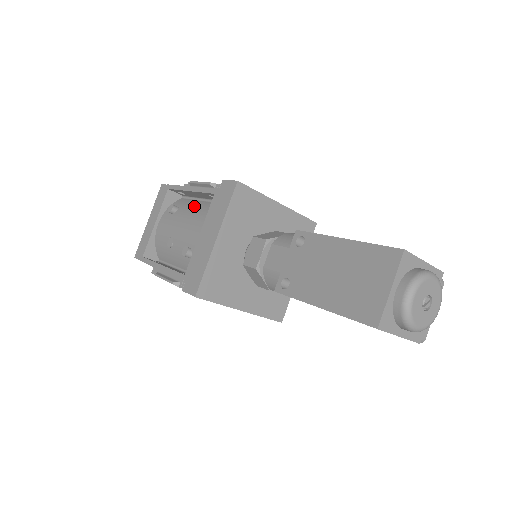
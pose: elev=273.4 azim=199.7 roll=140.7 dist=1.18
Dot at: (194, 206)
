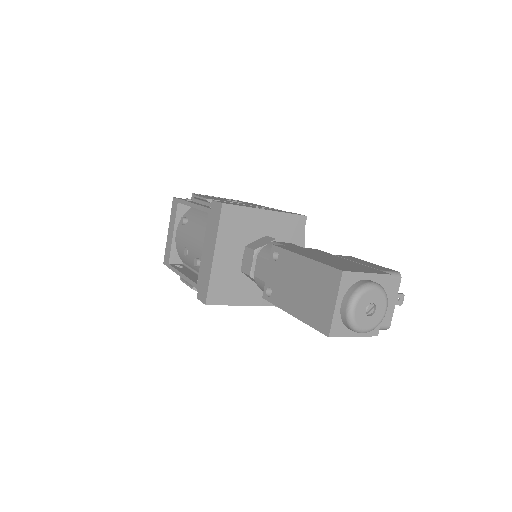
Dot at: (199, 218)
